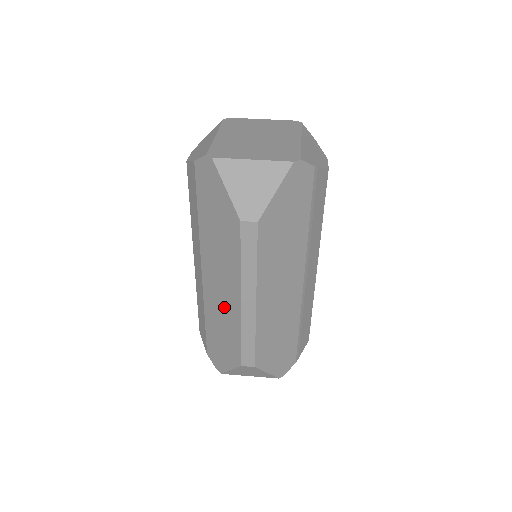
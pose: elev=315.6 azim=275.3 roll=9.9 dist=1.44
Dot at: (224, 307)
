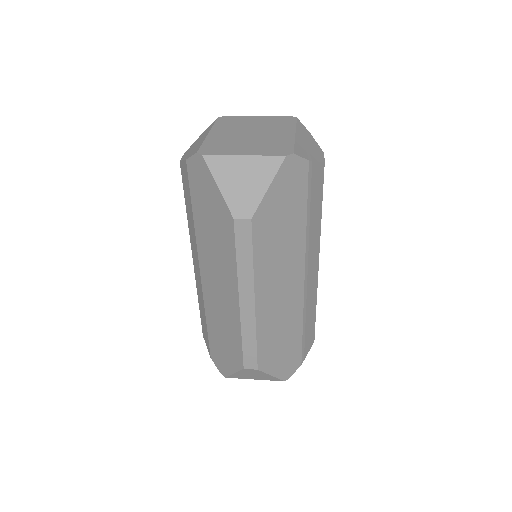
Dot at: (224, 309)
